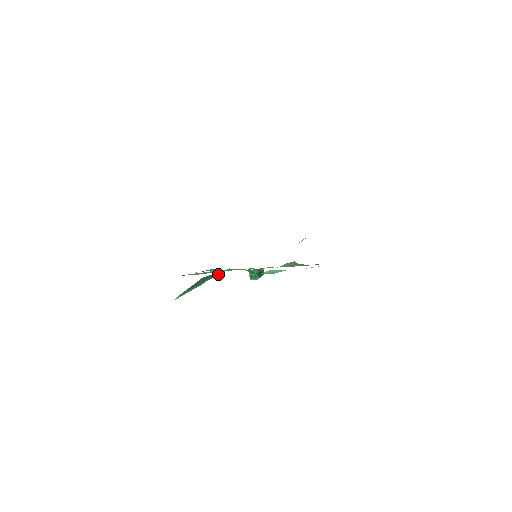
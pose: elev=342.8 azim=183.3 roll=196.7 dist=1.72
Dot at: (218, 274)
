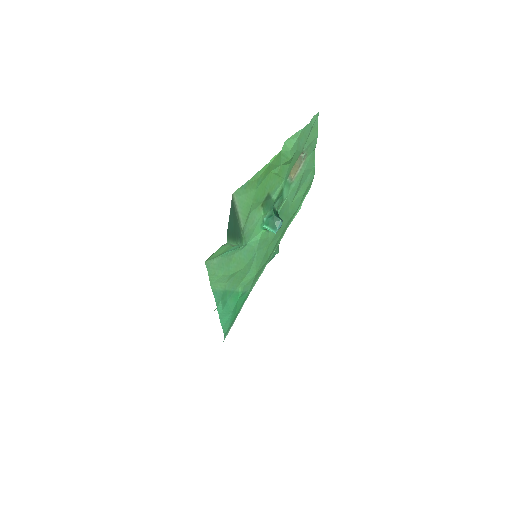
Dot at: (241, 243)
